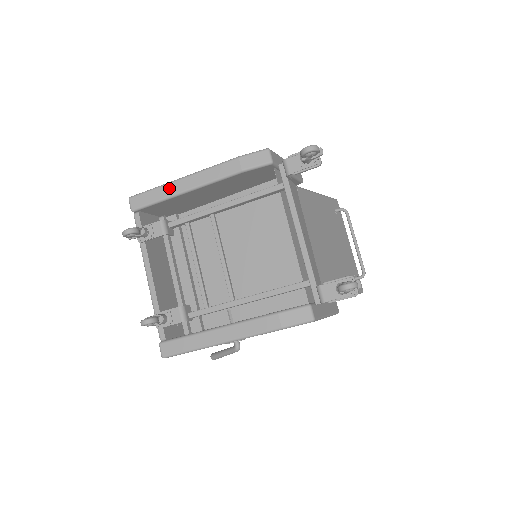
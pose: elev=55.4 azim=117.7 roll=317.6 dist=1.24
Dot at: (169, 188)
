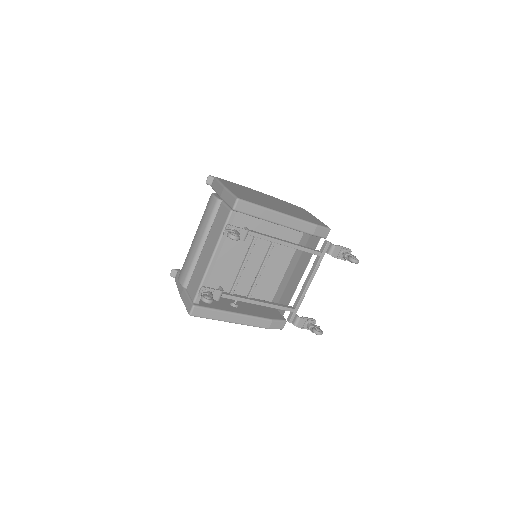
Dot at: (269, 214)
